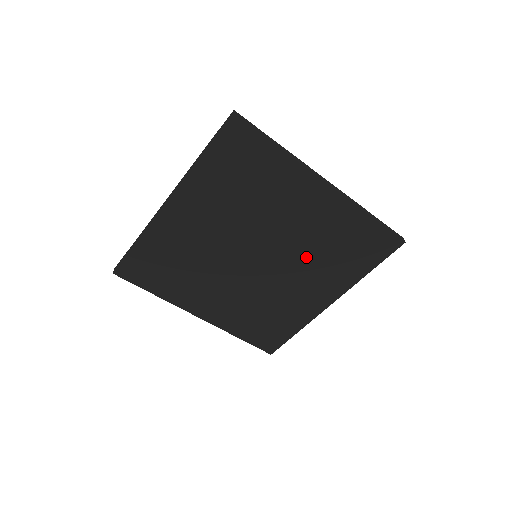
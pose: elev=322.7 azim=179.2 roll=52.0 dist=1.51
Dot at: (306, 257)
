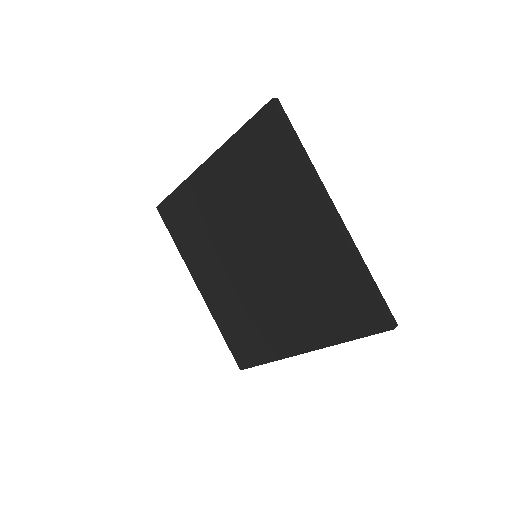
Dot at: (294, 283)
